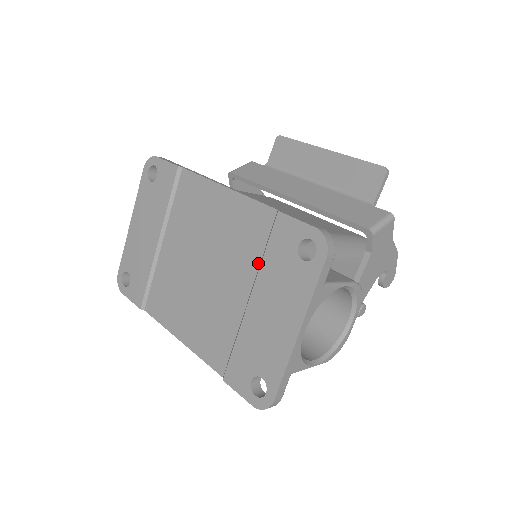
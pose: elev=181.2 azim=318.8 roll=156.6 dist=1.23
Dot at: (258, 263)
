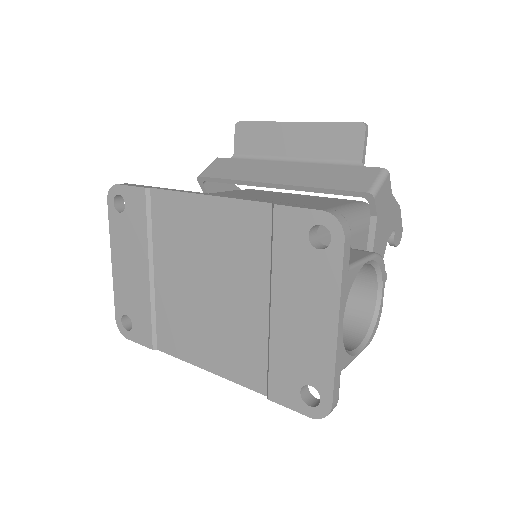
Dot at: (268, 266)
